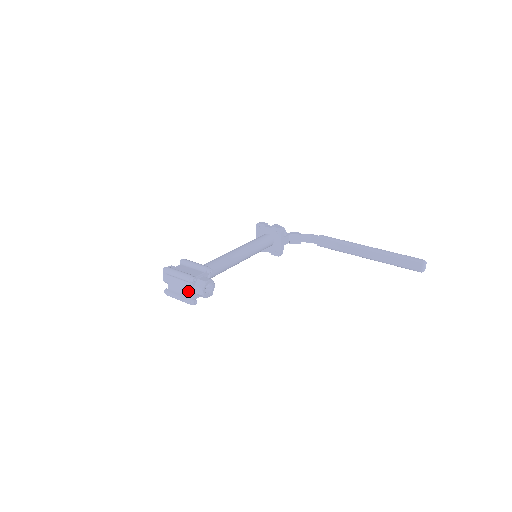
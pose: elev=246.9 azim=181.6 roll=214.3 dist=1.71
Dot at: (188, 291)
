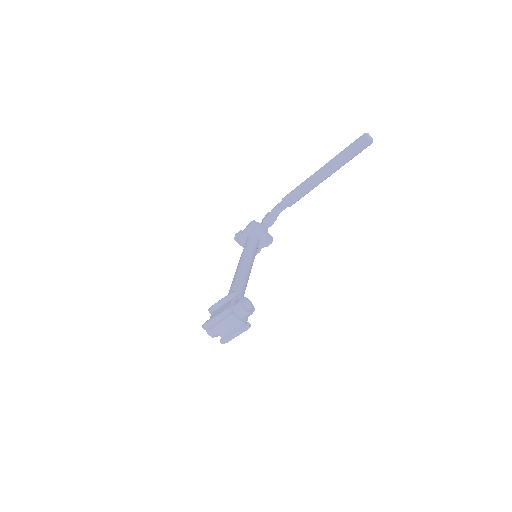
Dot at: (235, 323)
